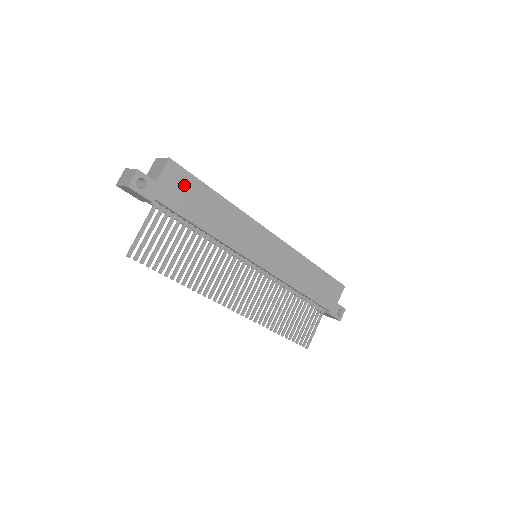
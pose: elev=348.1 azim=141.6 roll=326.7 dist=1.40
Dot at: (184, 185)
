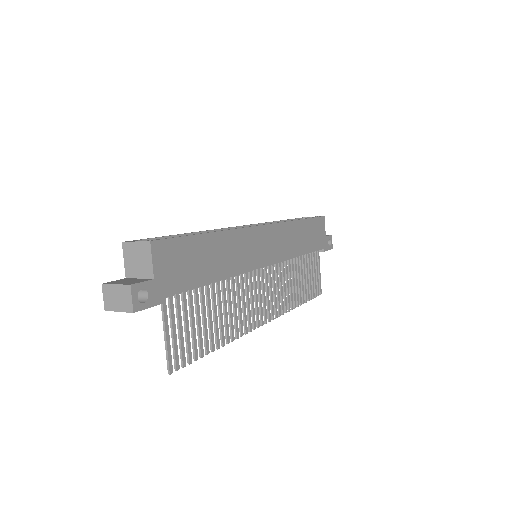
Dot at: (178, 256)
